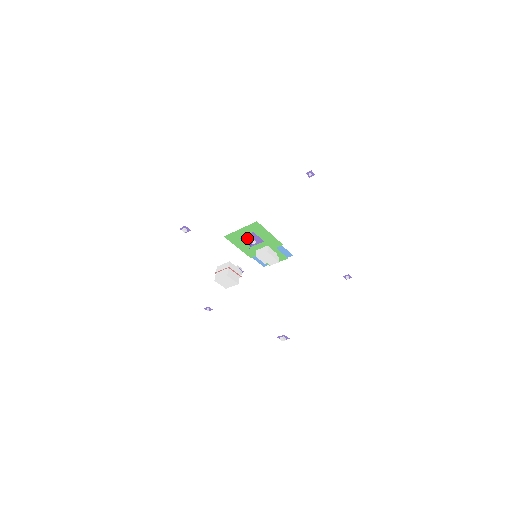
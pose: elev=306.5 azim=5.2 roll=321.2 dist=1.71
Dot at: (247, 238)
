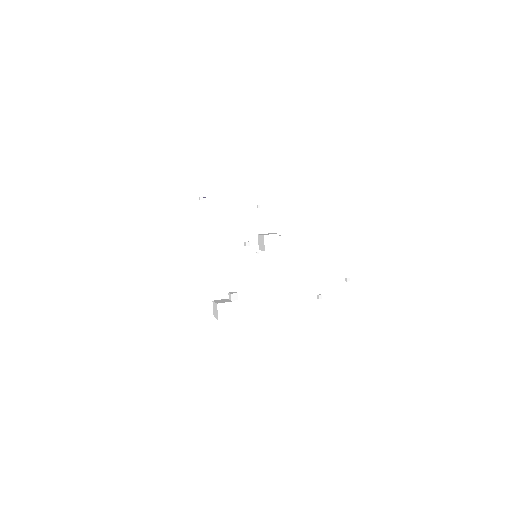
Dot at: occluded
